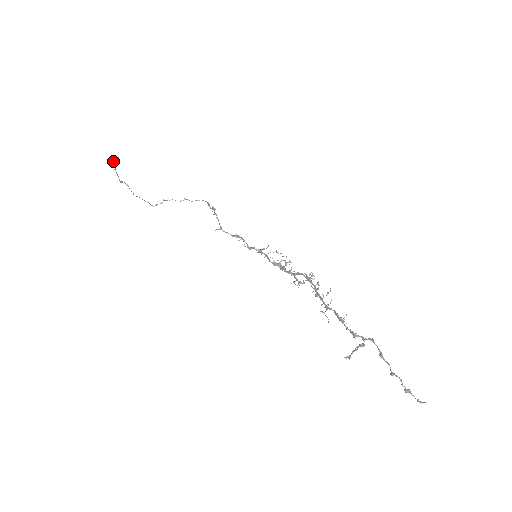
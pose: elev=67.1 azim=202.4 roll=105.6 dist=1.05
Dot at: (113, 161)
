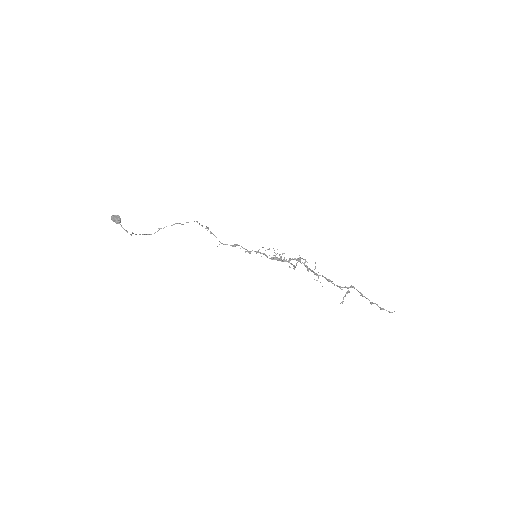
Dot at: (117, 221)
